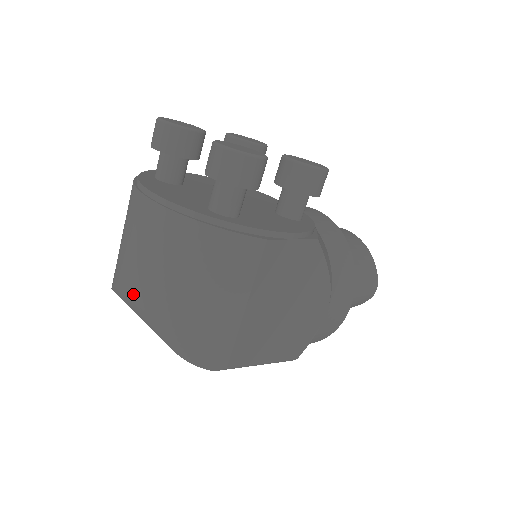
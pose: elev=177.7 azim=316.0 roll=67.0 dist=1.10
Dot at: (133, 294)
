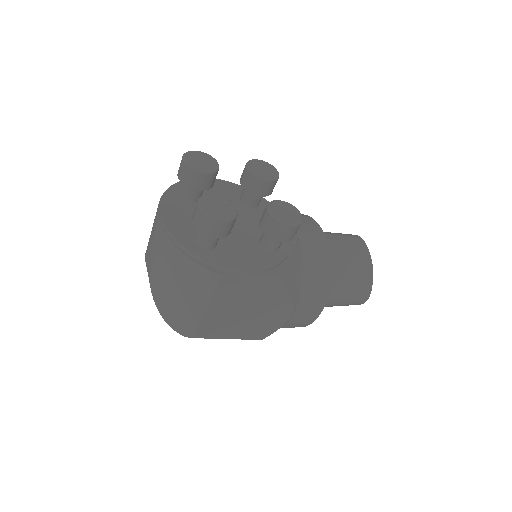
Dot at: (148, 271)
